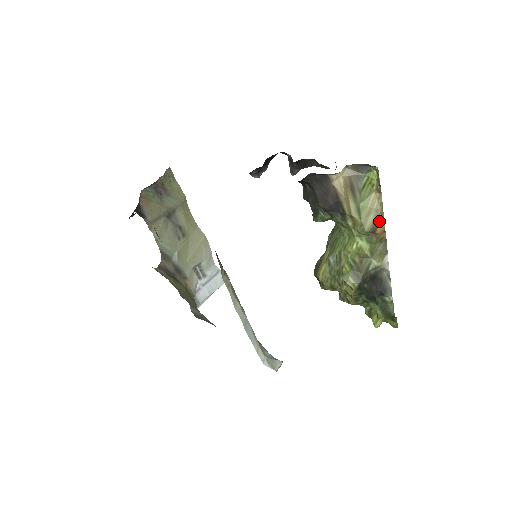
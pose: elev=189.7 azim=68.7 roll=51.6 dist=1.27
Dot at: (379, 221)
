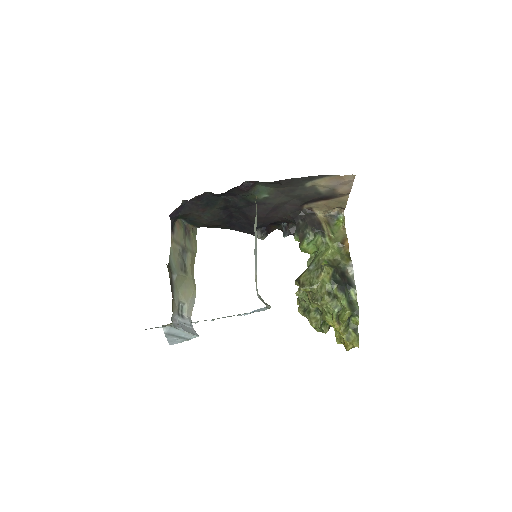
Dot at: (345, 241)
